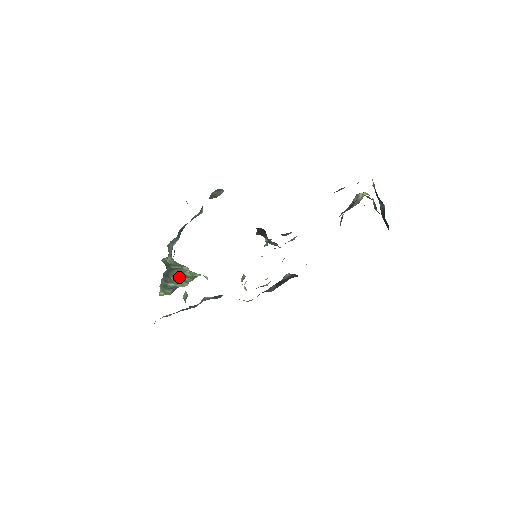
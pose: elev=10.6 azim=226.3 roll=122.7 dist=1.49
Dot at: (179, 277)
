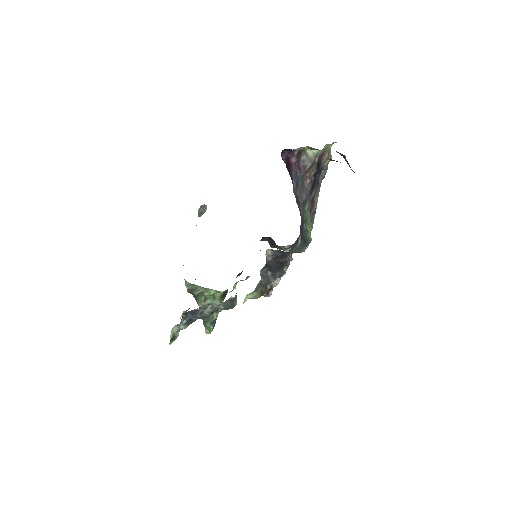
Dot at: (202, 301)
